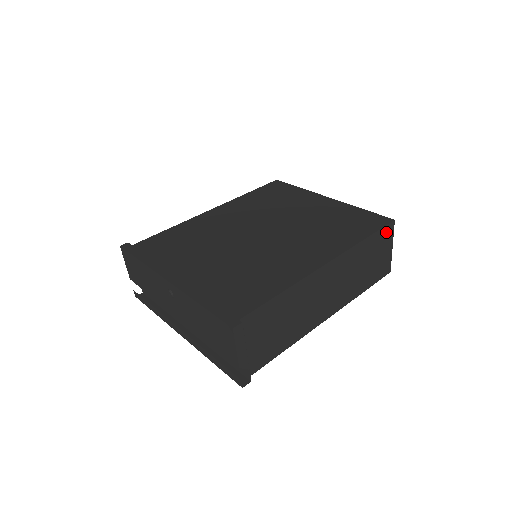
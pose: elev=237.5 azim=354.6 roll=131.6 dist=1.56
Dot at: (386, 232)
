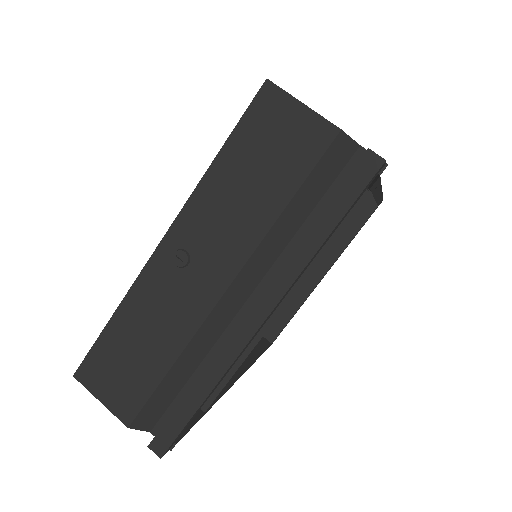
Dot at: occluded
